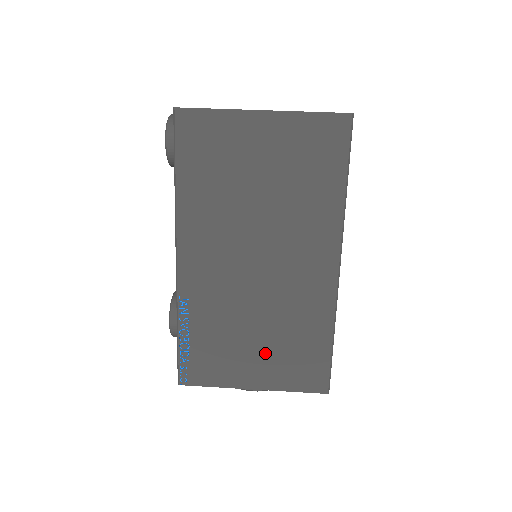
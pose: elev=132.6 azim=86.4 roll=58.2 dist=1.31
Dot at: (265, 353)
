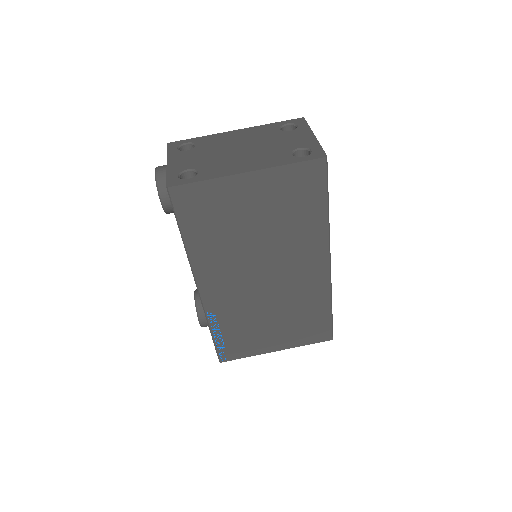
Dot at: (282, 329)
